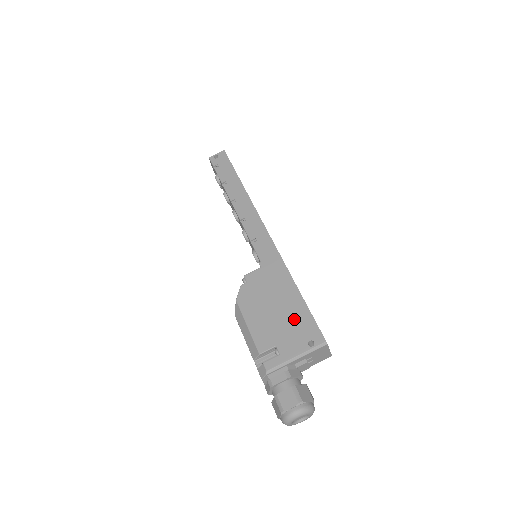
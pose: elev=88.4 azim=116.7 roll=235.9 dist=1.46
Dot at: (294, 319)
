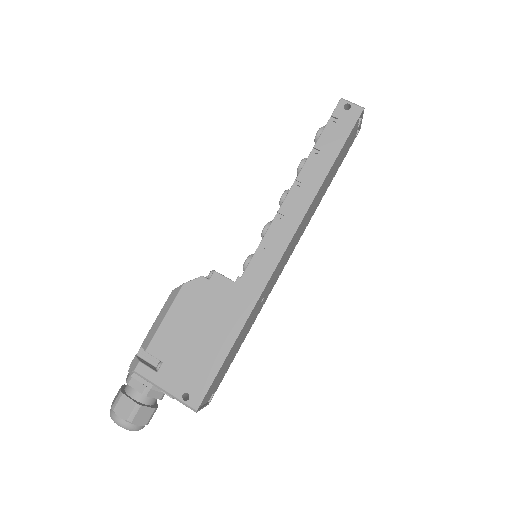
Dot at: (200, 362)
